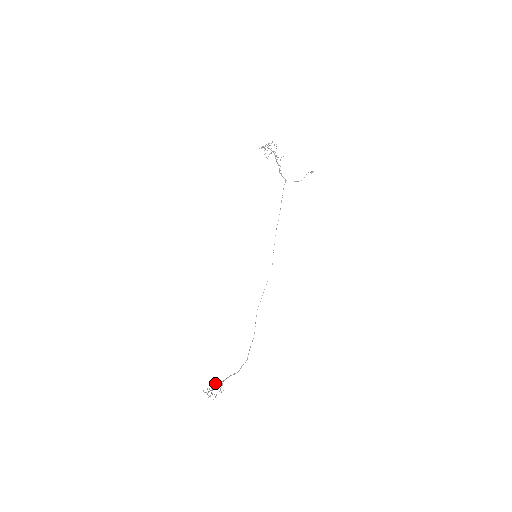
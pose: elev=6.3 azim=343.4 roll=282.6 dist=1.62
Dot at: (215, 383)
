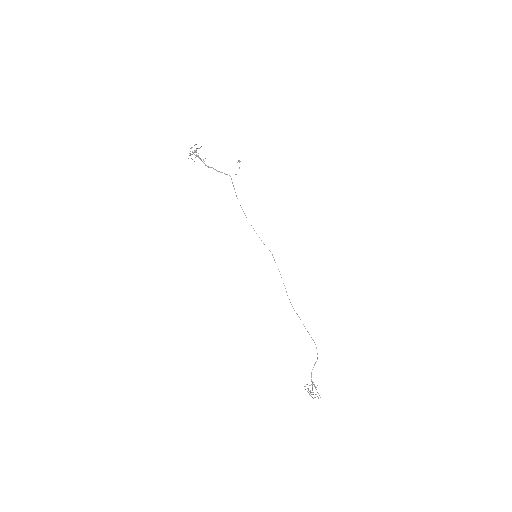
Dot at: (309, 385)
